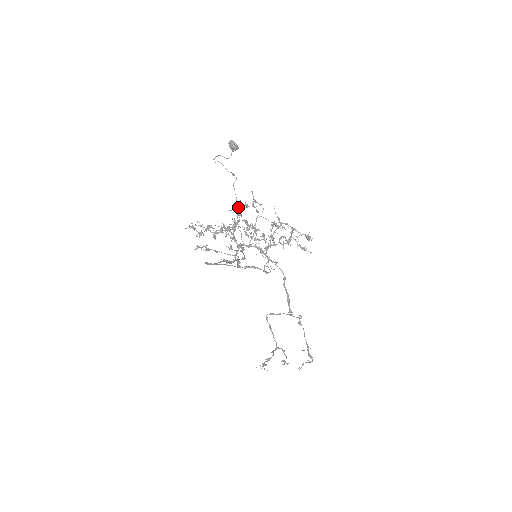
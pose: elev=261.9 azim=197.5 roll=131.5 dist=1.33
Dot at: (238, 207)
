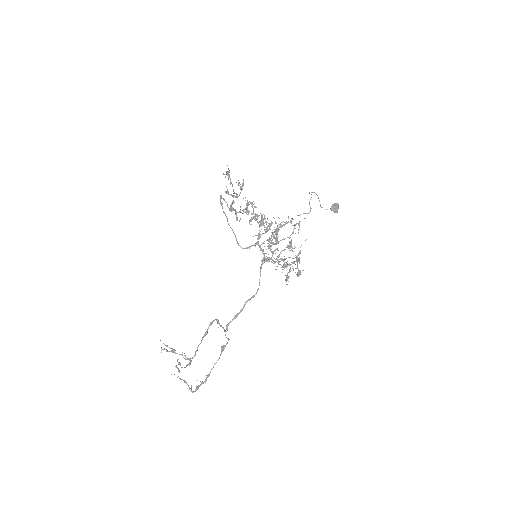
Dot at: (287, 222)
